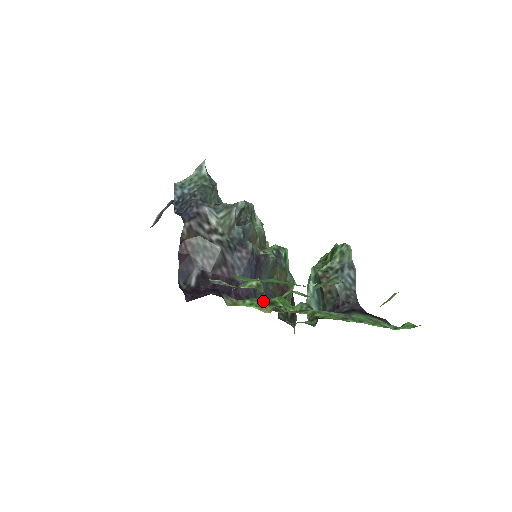
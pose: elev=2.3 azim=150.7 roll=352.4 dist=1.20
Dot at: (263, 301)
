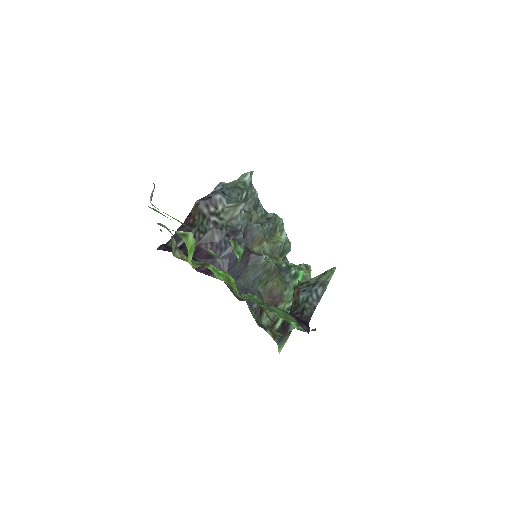
Dot at: (201, 263)
